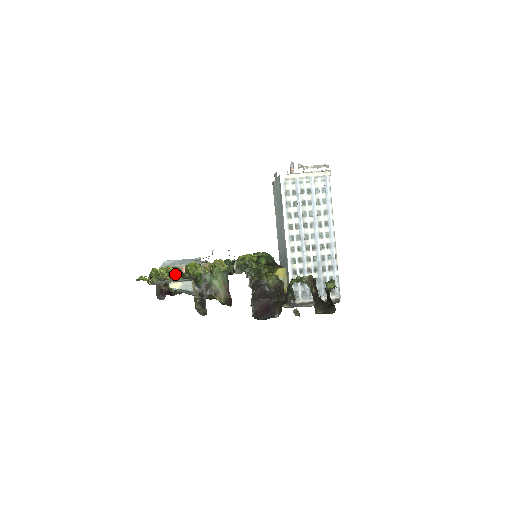
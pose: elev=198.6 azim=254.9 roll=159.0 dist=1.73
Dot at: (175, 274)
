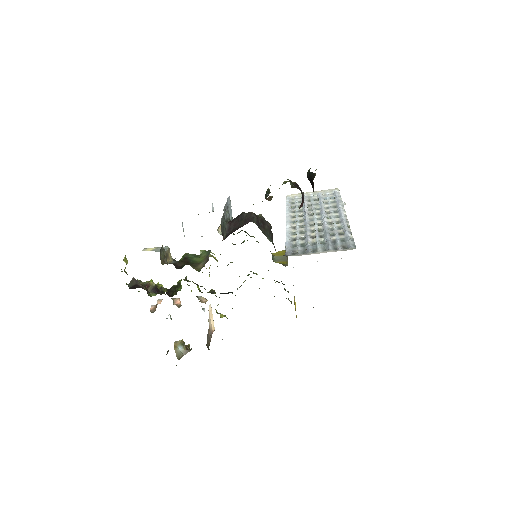
Dot at: (162, 288)
